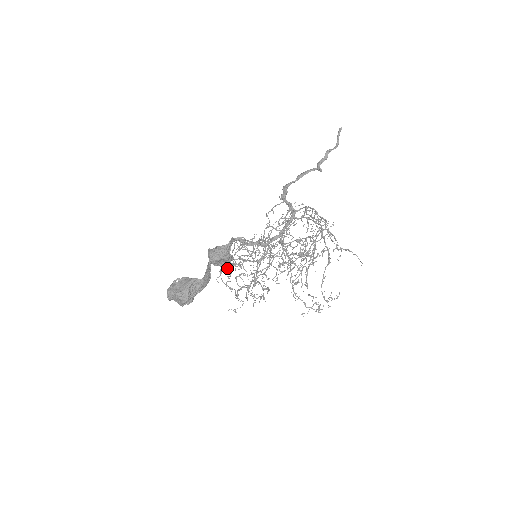
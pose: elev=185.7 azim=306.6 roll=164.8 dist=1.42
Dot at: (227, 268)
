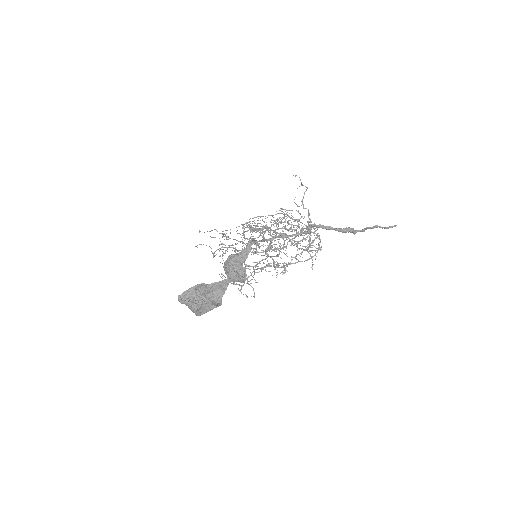
Dot at: (223, 247)
